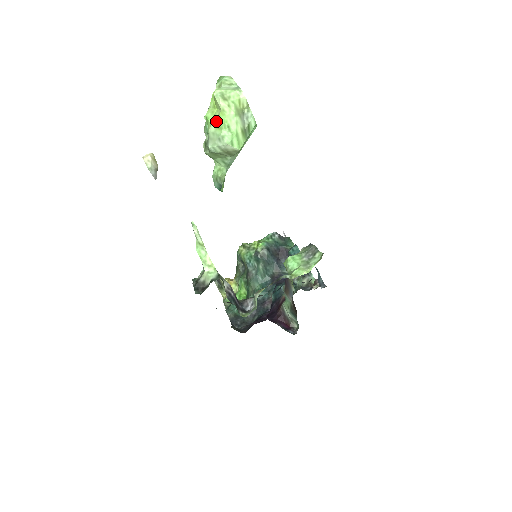
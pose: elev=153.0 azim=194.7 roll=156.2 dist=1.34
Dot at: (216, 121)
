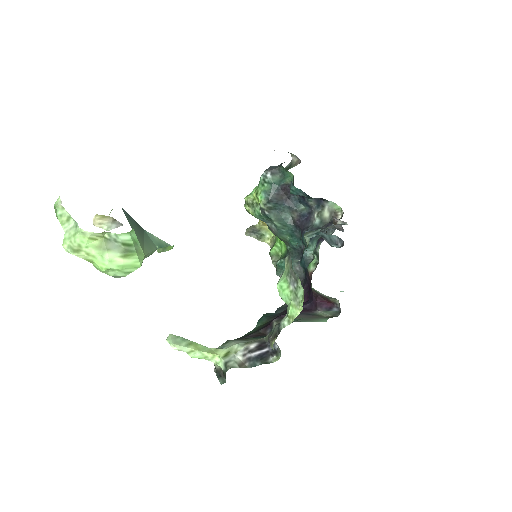
Dot at: (95, 267)
